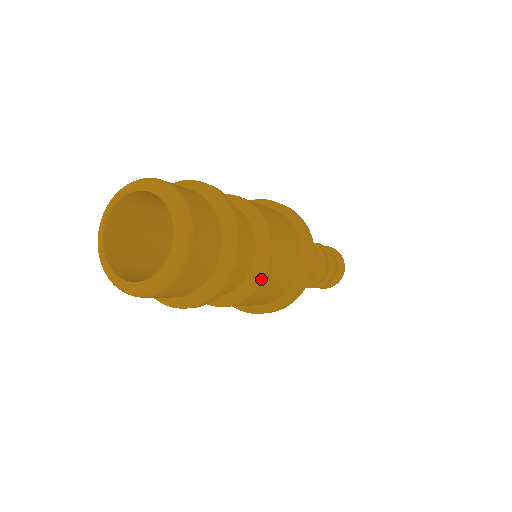
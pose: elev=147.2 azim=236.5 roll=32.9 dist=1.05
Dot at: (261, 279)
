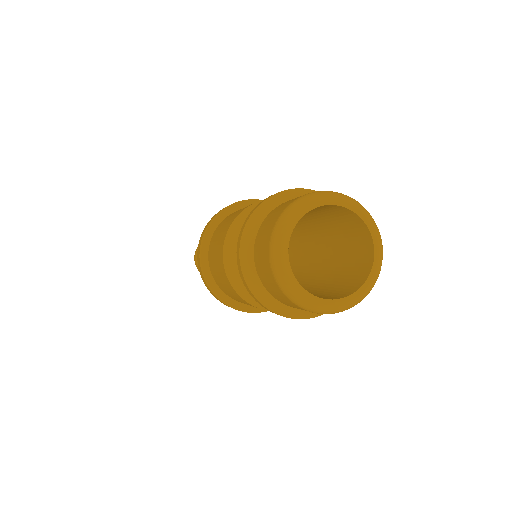
Dot at: occluded
